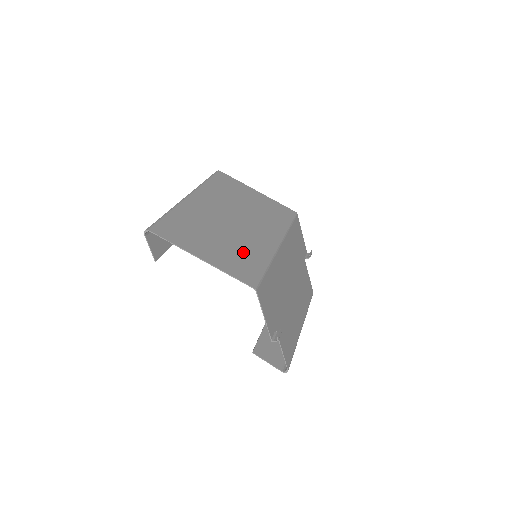
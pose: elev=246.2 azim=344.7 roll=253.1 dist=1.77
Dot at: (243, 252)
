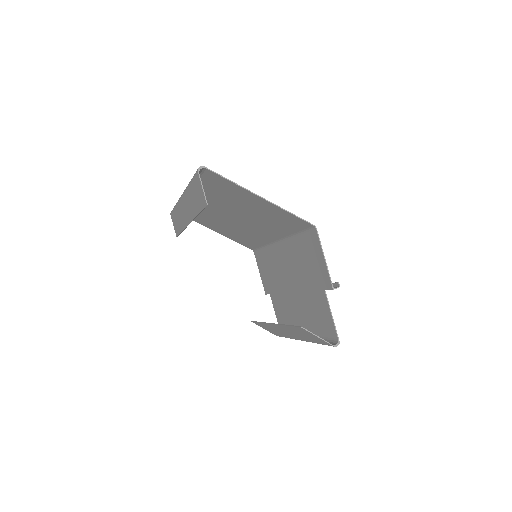
Dot at: (272, 220)
